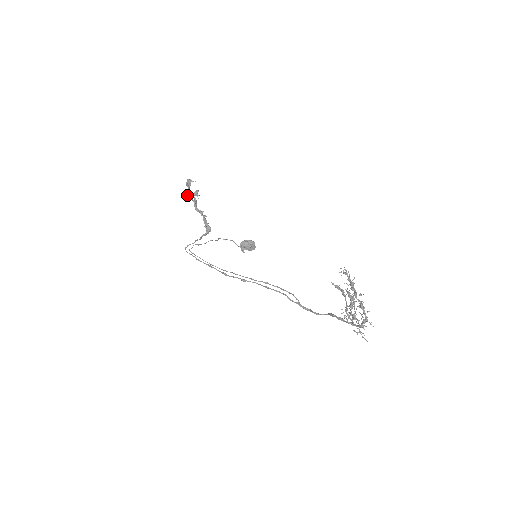
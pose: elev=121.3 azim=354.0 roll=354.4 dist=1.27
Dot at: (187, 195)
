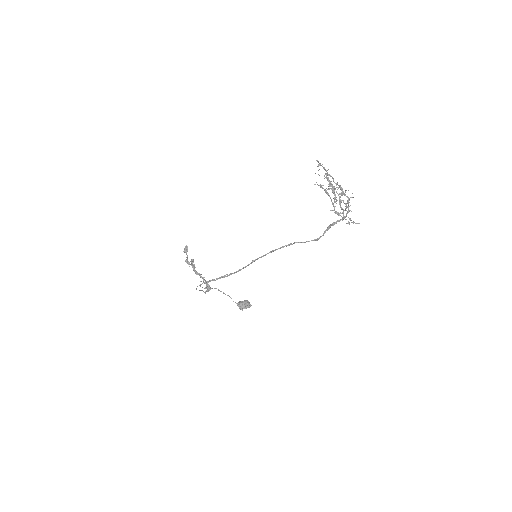
Dot at: (186, 260)
